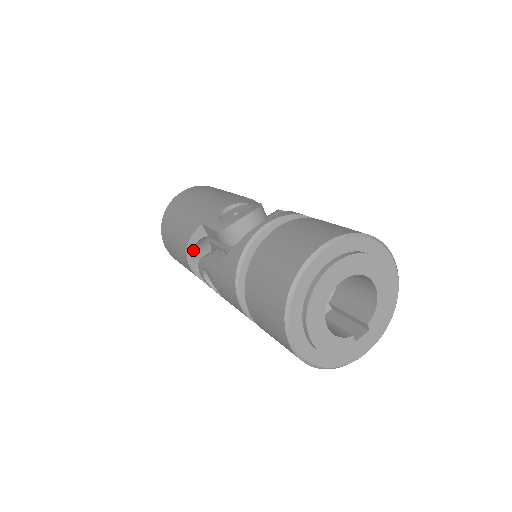
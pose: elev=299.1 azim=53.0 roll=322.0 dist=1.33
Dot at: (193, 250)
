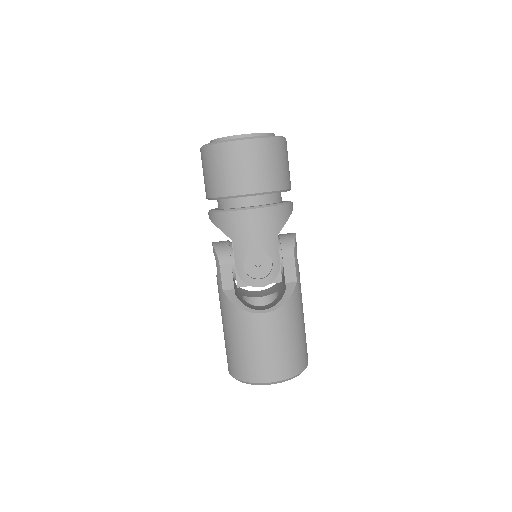
Dot at: (247, 307)
